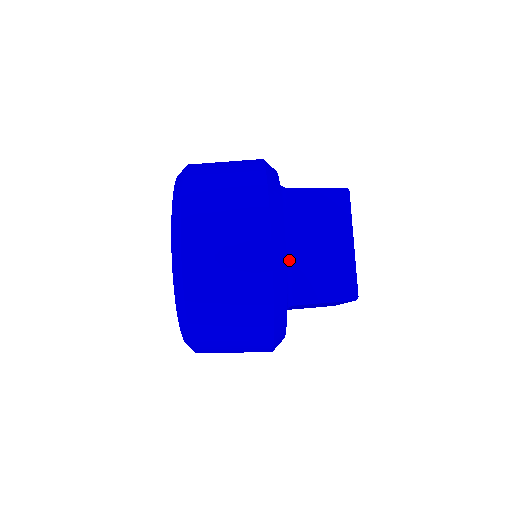
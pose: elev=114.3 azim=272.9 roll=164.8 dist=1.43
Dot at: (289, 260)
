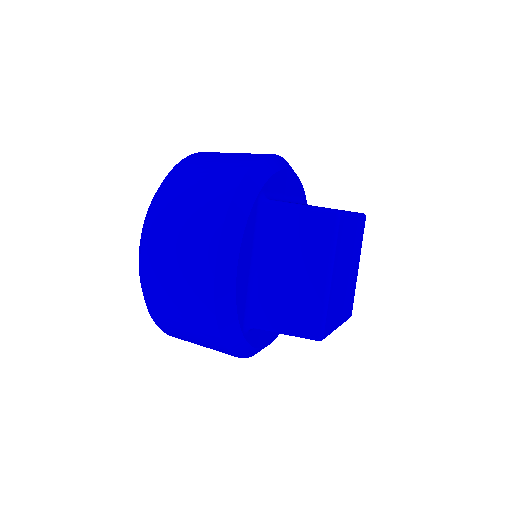
Dot at: (285, 201)
